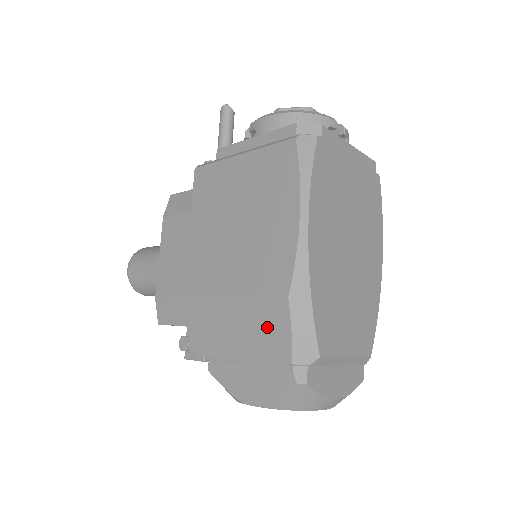
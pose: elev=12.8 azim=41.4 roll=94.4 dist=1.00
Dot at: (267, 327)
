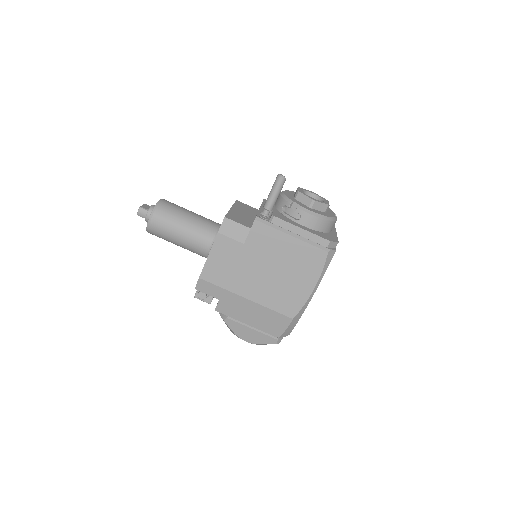
Dot at: (274, 323)
